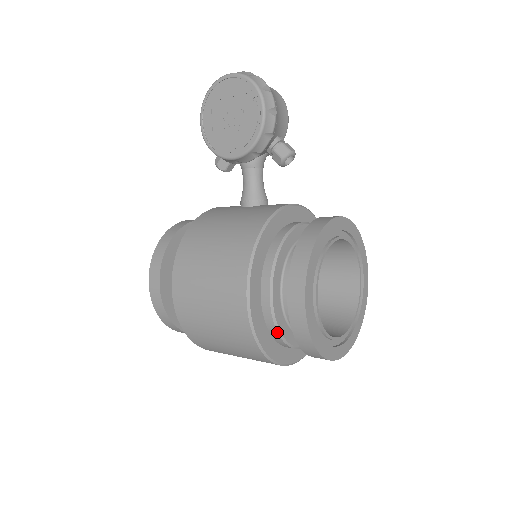
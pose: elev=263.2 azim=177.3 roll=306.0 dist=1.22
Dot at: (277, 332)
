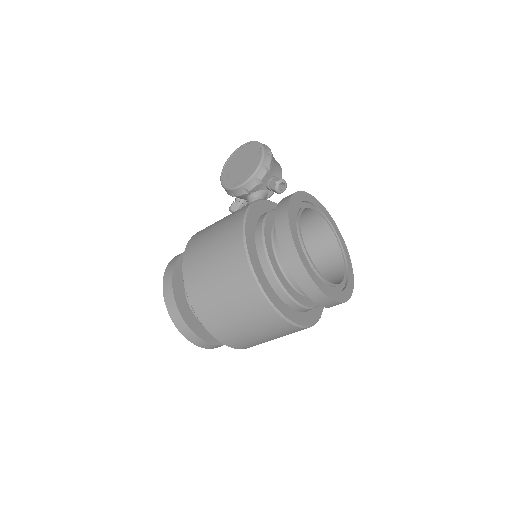
Dot at: (268, 263)
